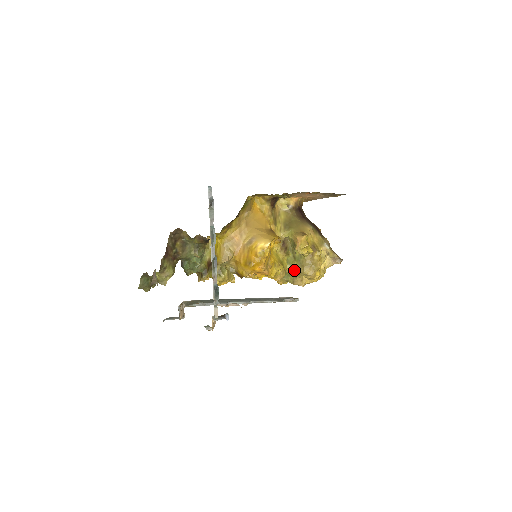
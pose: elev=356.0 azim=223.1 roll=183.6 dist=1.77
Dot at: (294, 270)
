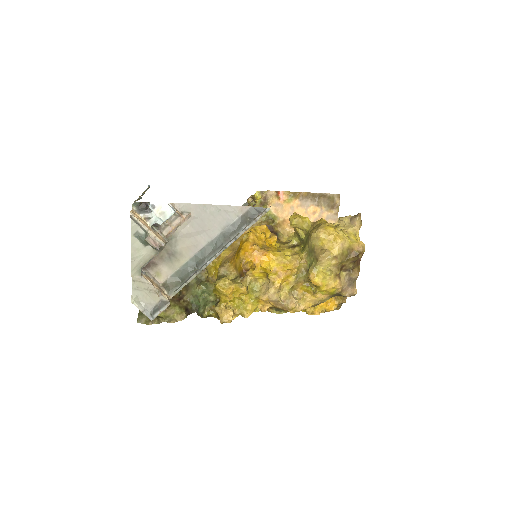
Dot at: (309, 249)
